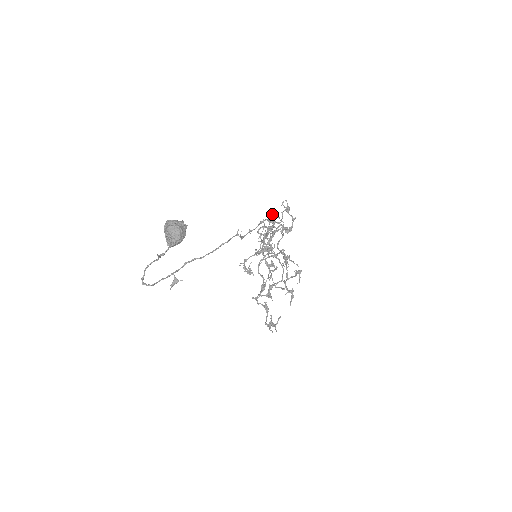
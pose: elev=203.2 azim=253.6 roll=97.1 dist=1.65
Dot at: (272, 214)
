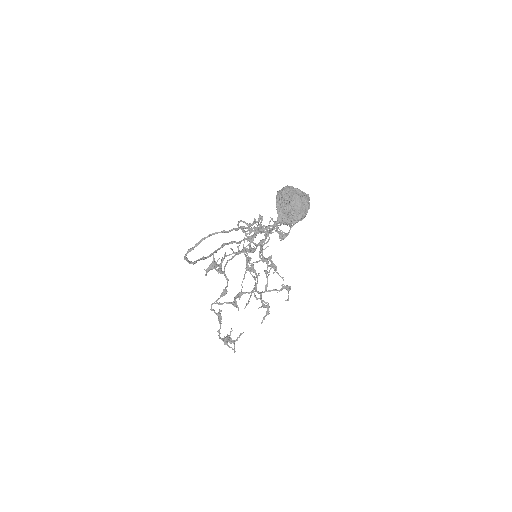
Dot at: occluded
